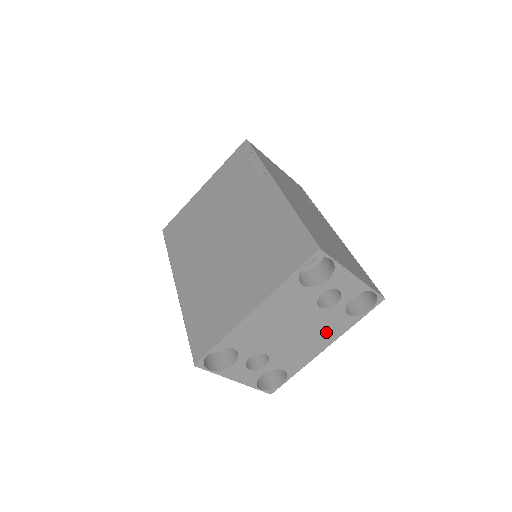
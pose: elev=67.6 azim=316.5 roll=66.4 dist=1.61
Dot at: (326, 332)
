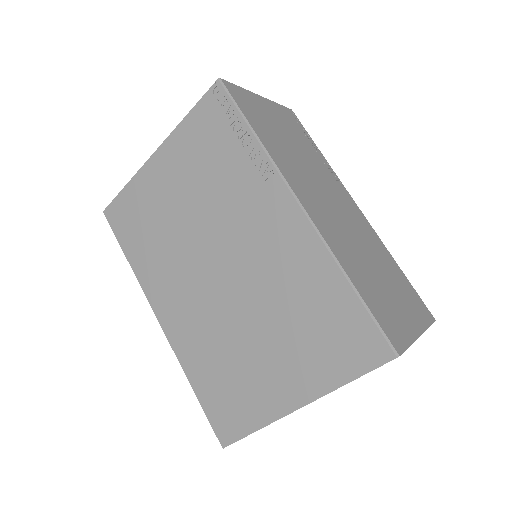
Dot at: occluded
